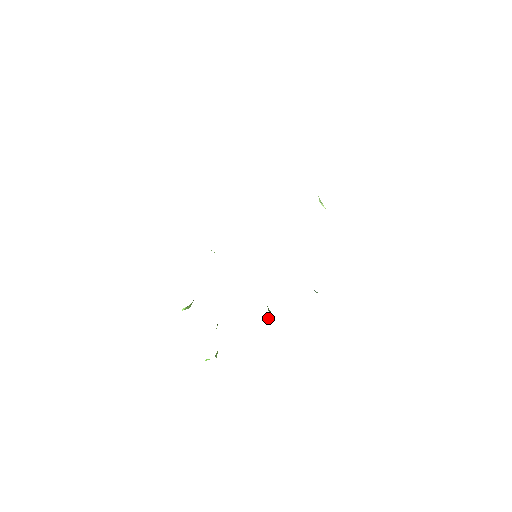
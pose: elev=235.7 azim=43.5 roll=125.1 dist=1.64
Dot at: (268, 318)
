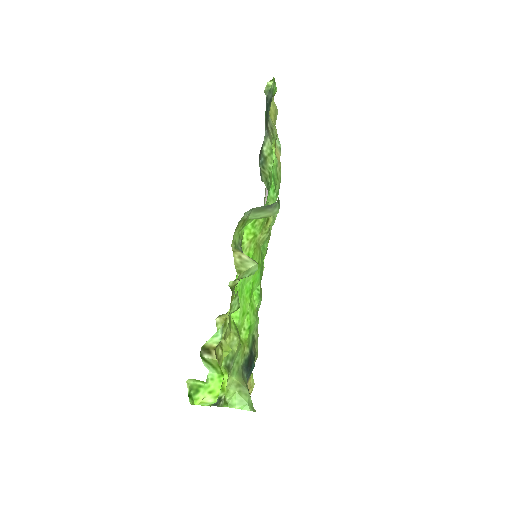
Dot at: (251, 266)
